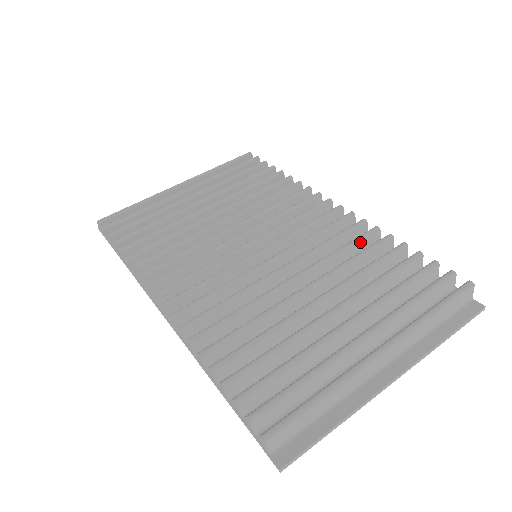
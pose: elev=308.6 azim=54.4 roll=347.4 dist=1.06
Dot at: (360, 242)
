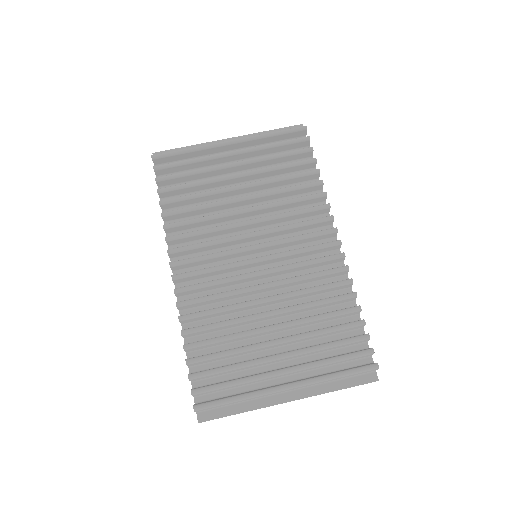
Dot at: (332, 288)
